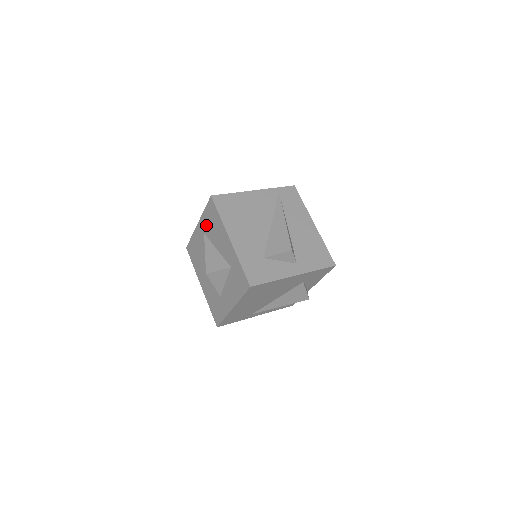
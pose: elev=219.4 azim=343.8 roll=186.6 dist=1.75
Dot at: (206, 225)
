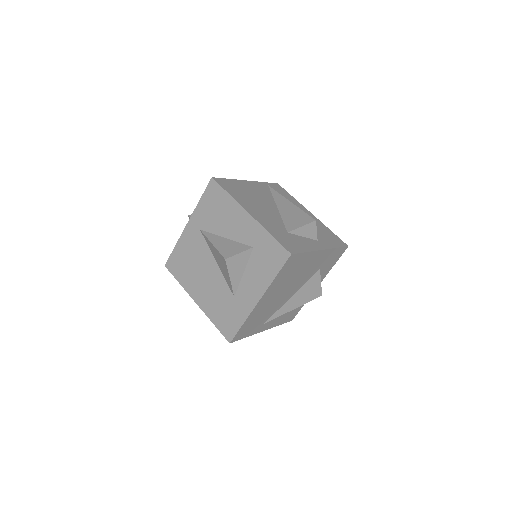
Dot at: (204, 217)
